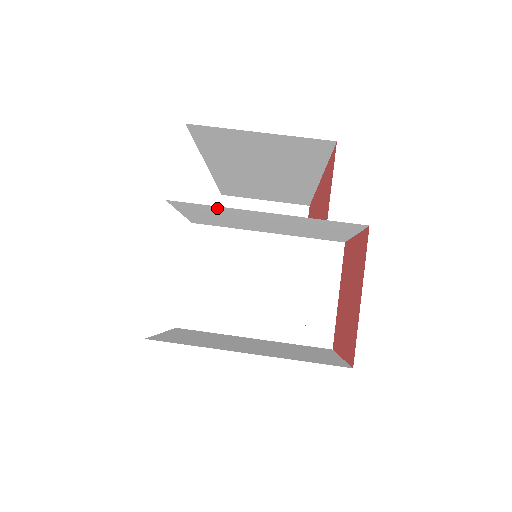
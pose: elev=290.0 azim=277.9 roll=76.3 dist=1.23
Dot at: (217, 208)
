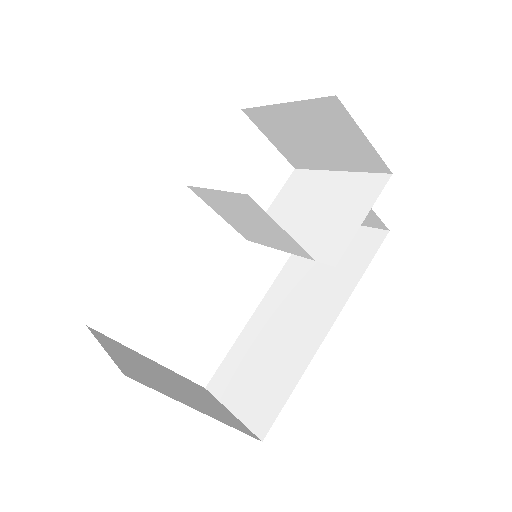
Dot at: (311, 176)
